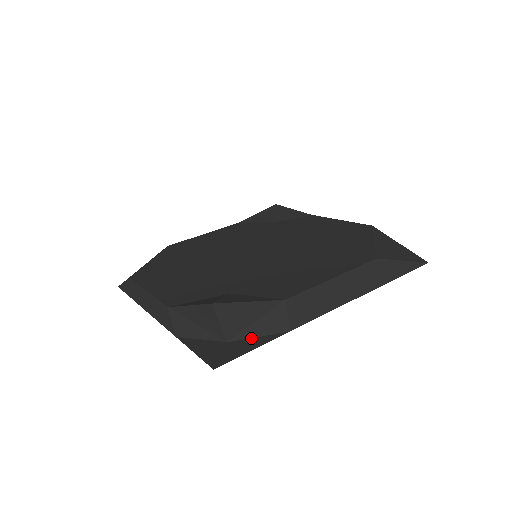
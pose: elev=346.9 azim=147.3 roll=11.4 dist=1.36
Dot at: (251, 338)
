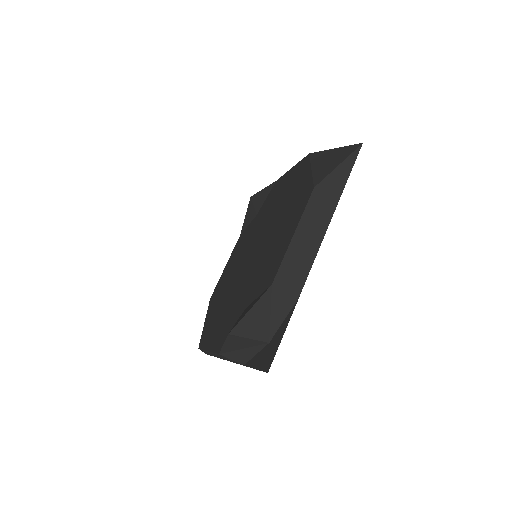
Dot at: (280, 326)
